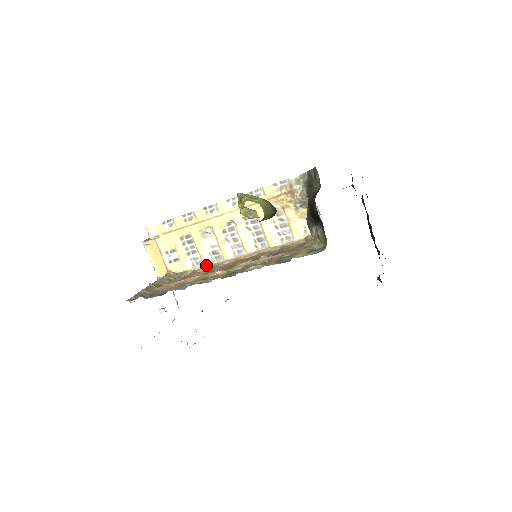
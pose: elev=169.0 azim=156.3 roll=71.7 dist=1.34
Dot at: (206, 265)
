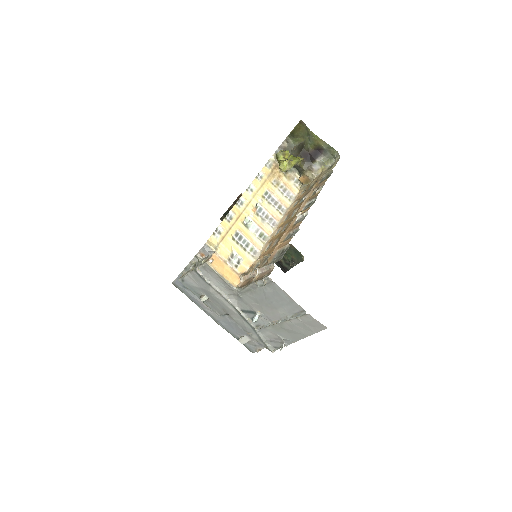
Dot at: (262, 249)
